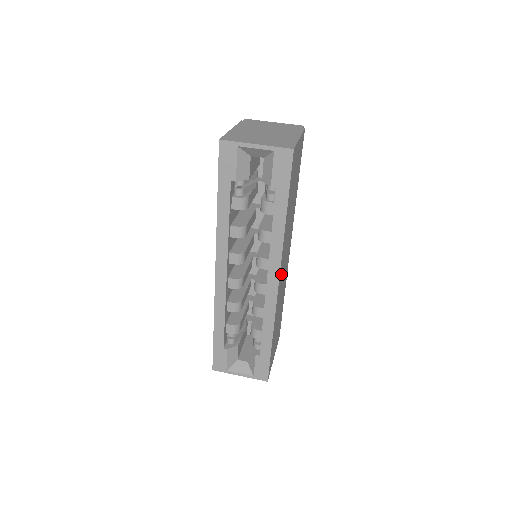
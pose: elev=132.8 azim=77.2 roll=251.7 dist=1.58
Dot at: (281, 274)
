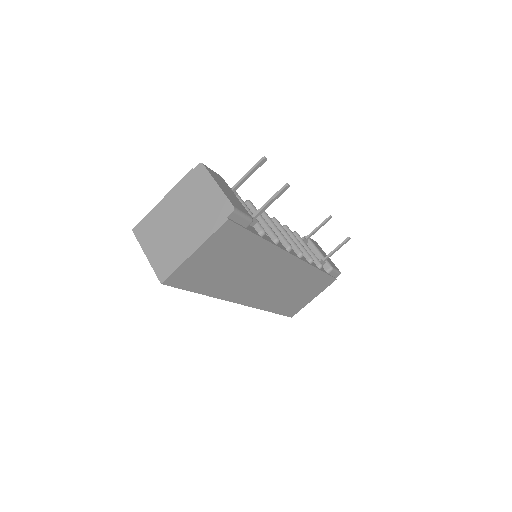
Dot at: (251, 295)
